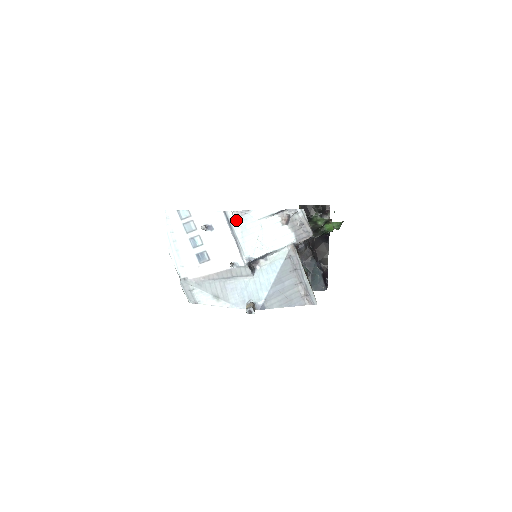
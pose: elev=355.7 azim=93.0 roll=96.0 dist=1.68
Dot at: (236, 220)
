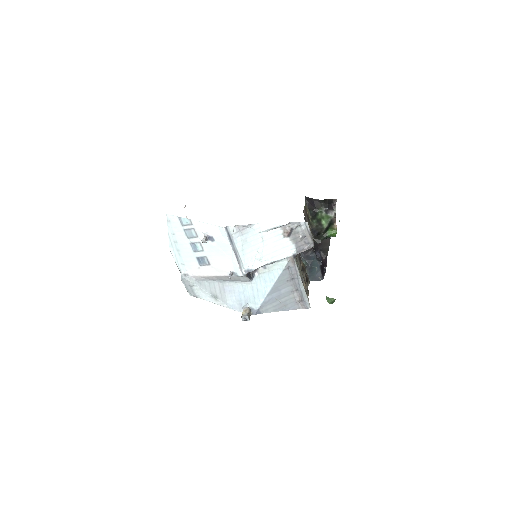
Dot at: (237, 234)
